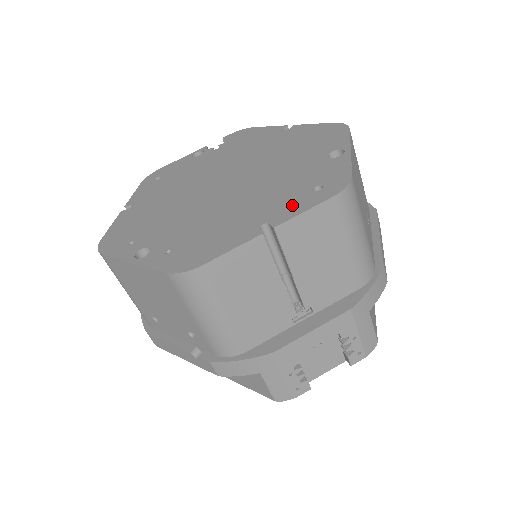
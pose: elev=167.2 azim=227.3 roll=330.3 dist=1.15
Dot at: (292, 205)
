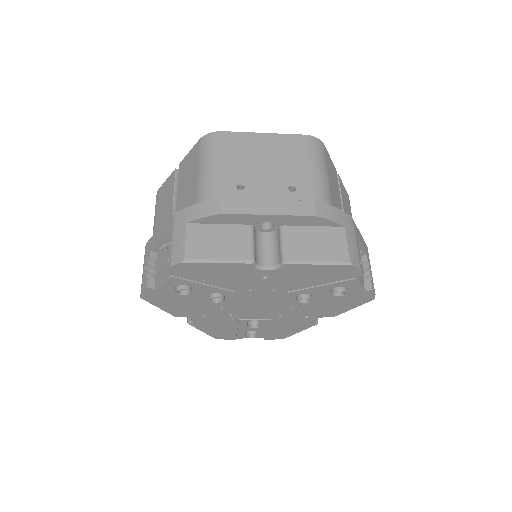
Dot at: occluded
